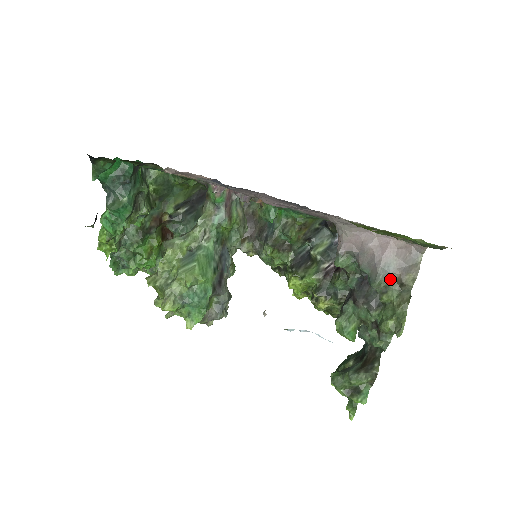
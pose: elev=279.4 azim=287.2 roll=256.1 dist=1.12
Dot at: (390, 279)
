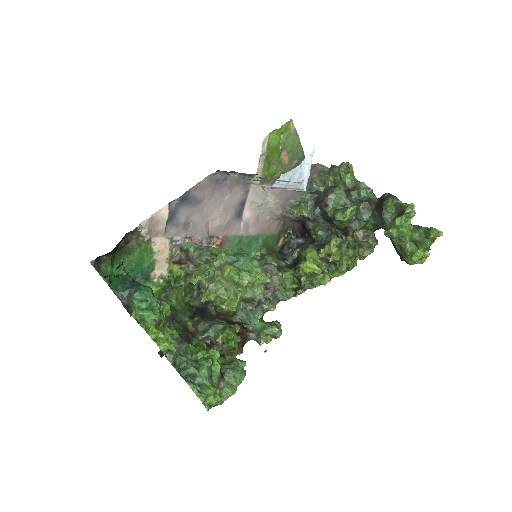
Dot at: (316, 178)
